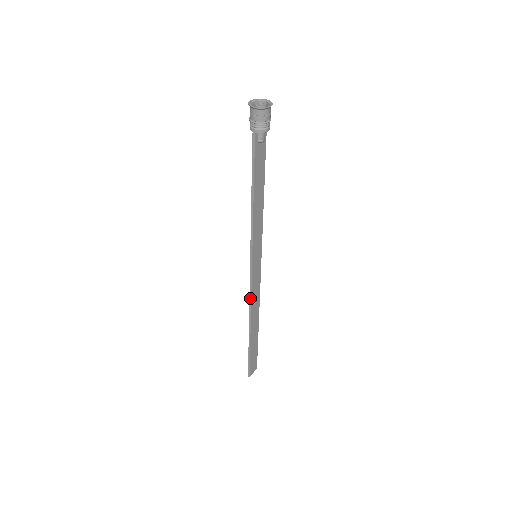
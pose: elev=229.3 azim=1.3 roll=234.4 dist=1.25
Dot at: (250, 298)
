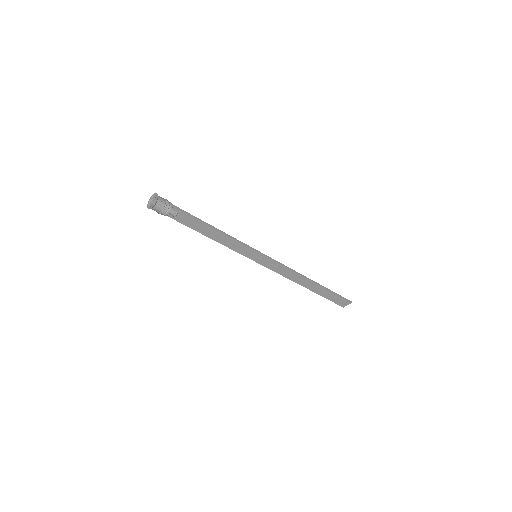
Dot at: (280, 274)
